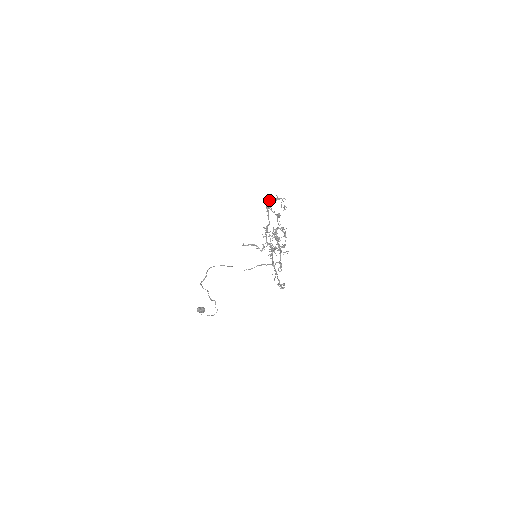
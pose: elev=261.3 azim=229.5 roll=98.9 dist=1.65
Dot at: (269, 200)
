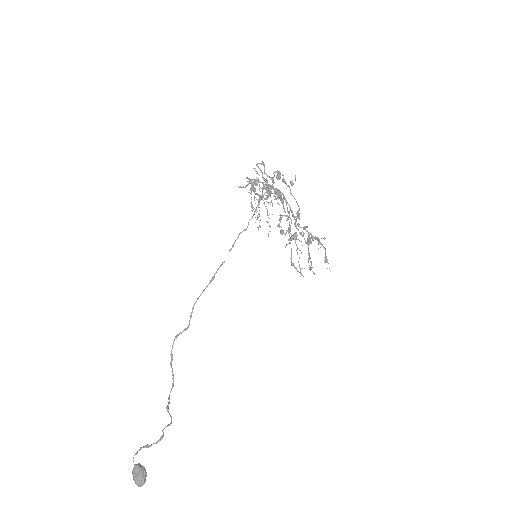
Dot at: (303, 227)
